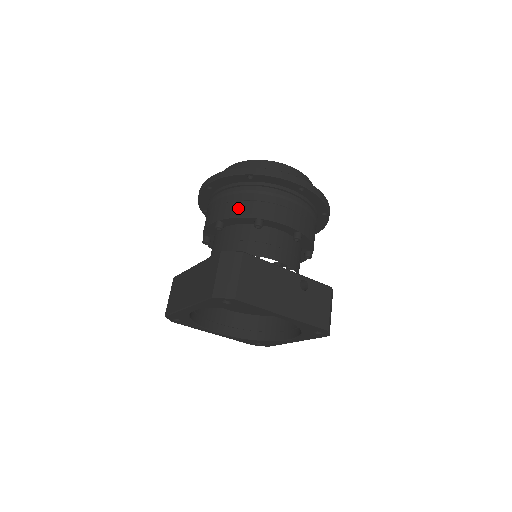
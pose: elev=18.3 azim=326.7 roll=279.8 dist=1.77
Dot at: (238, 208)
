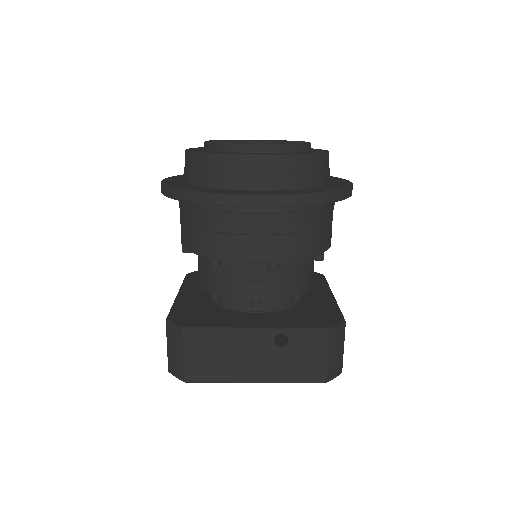
Dot at: (189, 238)
